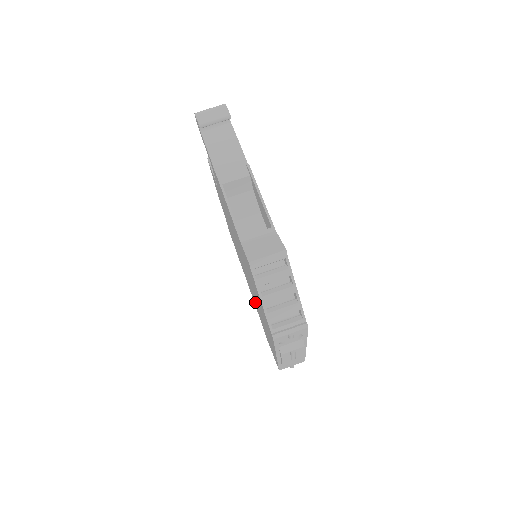
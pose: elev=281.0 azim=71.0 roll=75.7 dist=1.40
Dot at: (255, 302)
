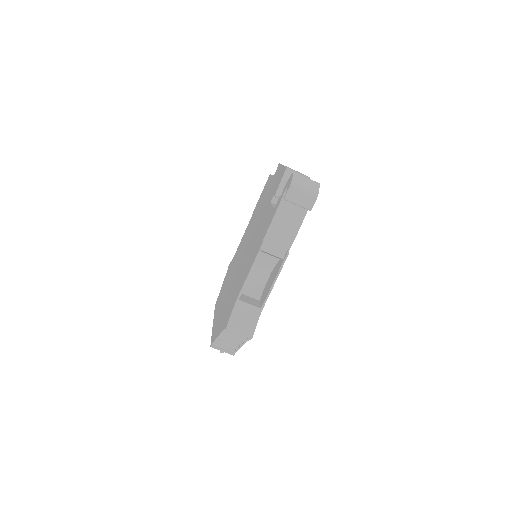
Dot at: (236, 260)
